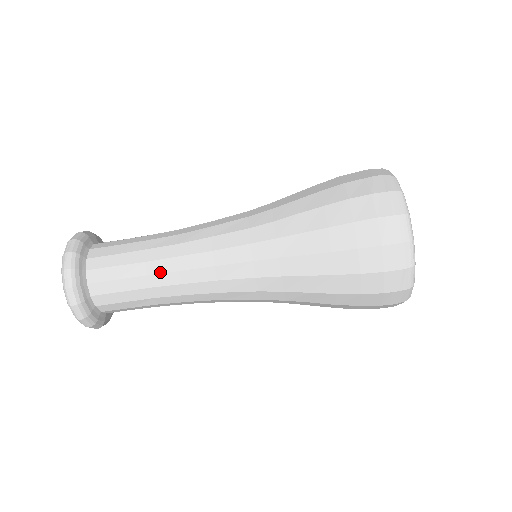
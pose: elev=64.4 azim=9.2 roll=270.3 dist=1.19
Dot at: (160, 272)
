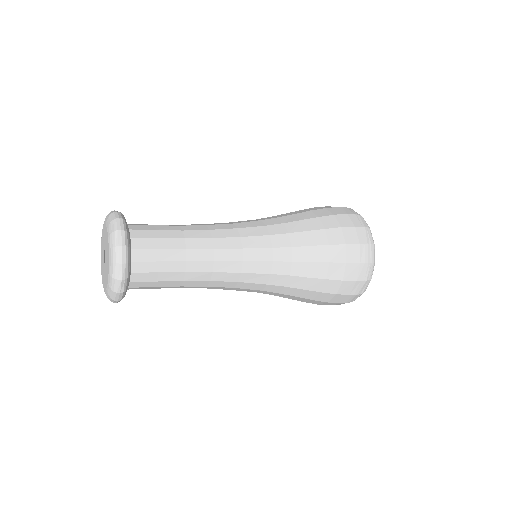
Dot at: (194, 230)
